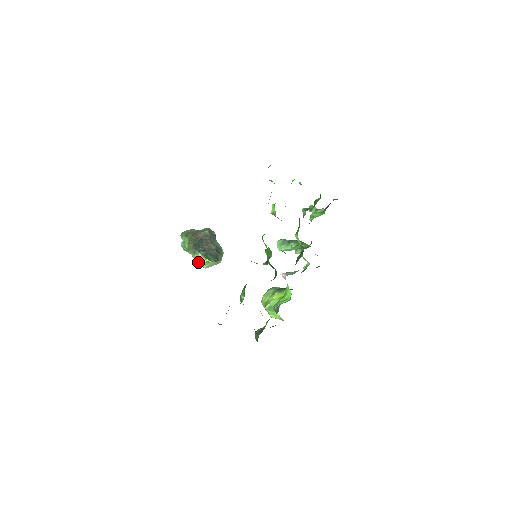
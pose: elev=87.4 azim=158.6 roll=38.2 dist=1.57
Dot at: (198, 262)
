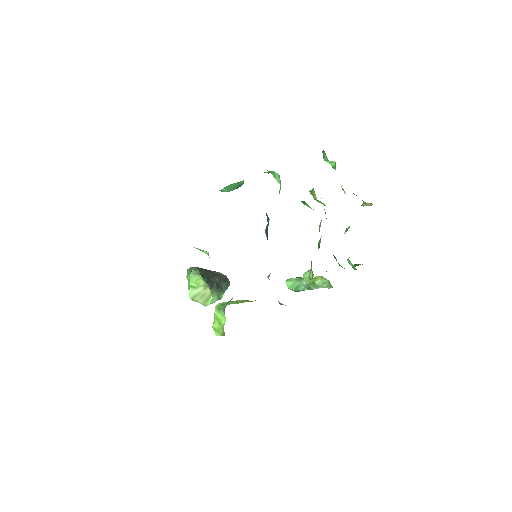
Dot at: (189, 281)
